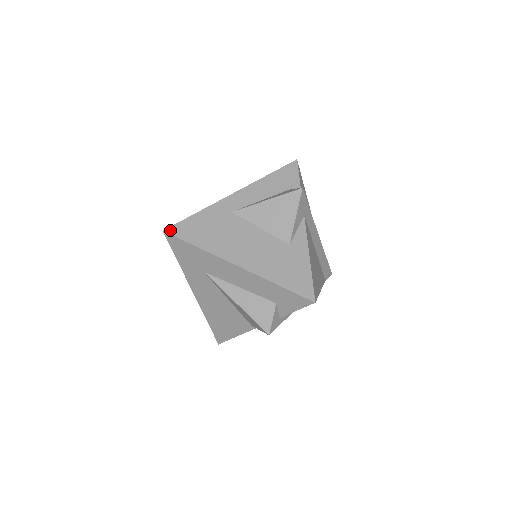
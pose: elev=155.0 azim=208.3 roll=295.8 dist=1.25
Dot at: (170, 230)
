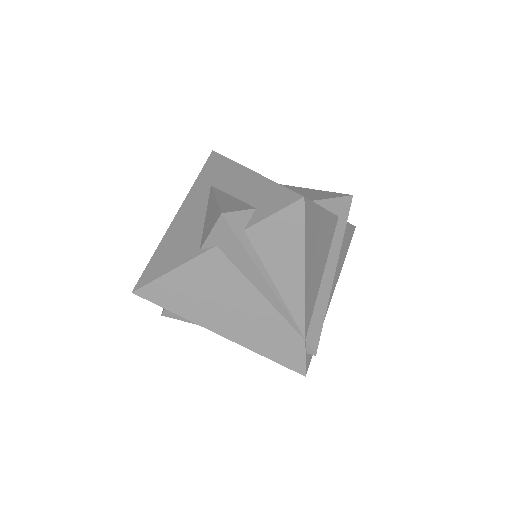
Dot at: occluded
